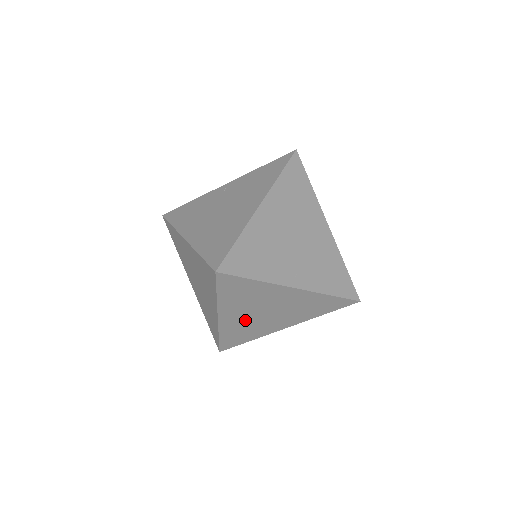
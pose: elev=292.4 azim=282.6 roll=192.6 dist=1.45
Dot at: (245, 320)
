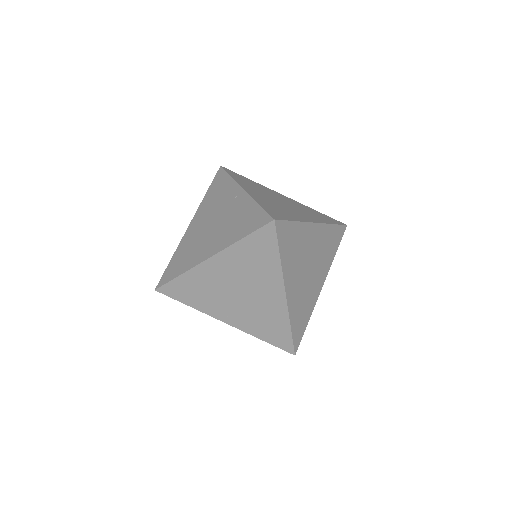
Dot at: occluded
